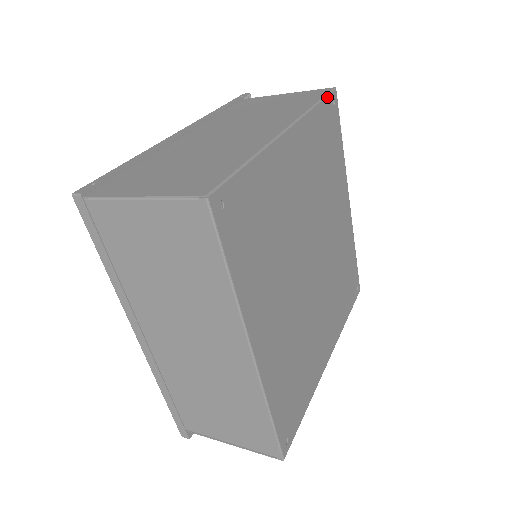
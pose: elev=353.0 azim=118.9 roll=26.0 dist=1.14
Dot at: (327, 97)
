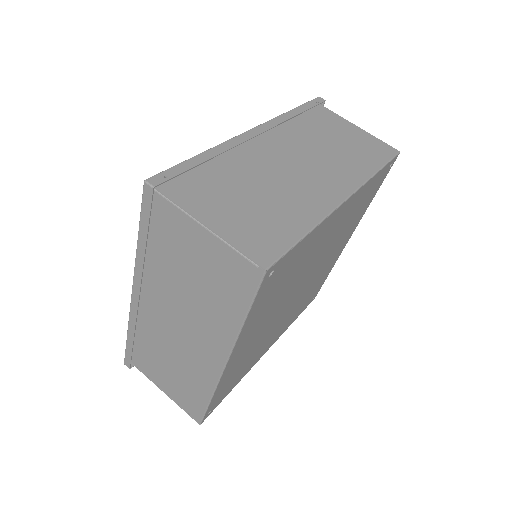
Dot at: (389, 162)
